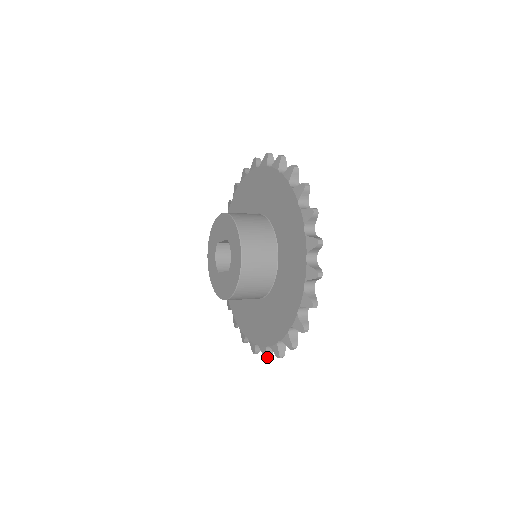
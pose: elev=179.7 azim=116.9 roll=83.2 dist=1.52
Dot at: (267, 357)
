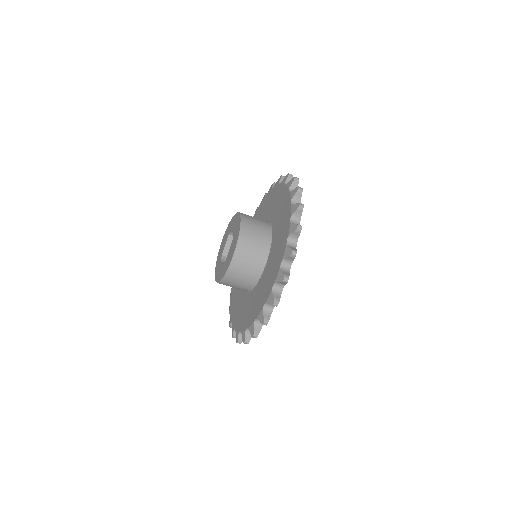
Dot at: (284, 275)
